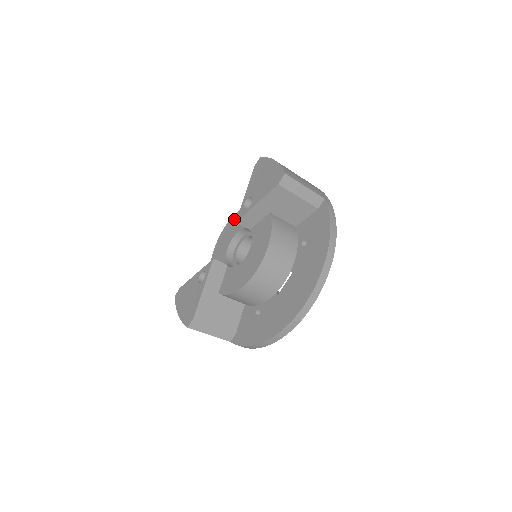
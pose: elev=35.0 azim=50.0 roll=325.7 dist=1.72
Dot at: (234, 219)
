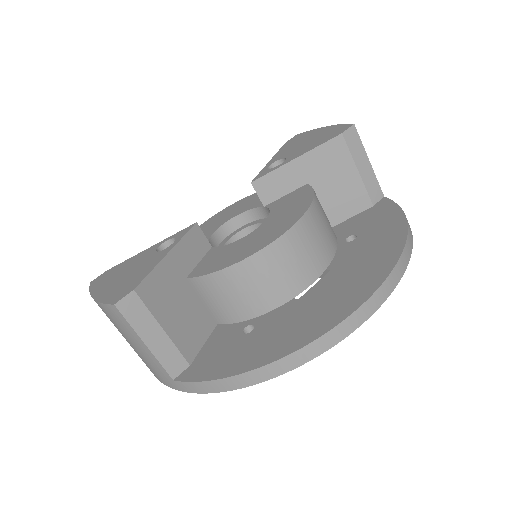
Dot at: (229, 208)
